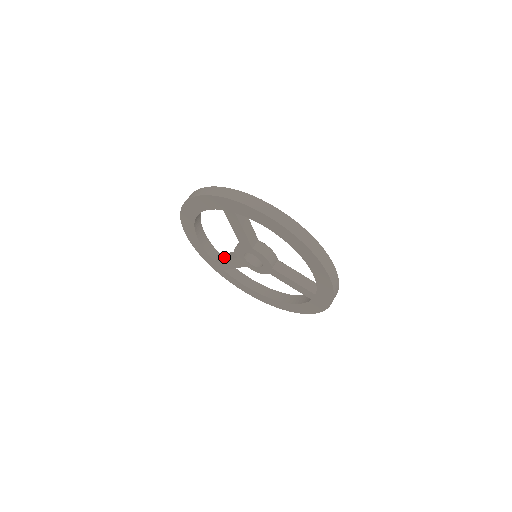
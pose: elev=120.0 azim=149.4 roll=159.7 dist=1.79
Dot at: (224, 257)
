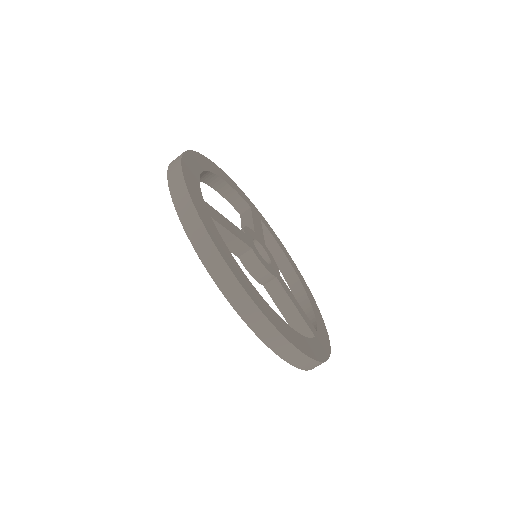
Dot at: (245, 219)
